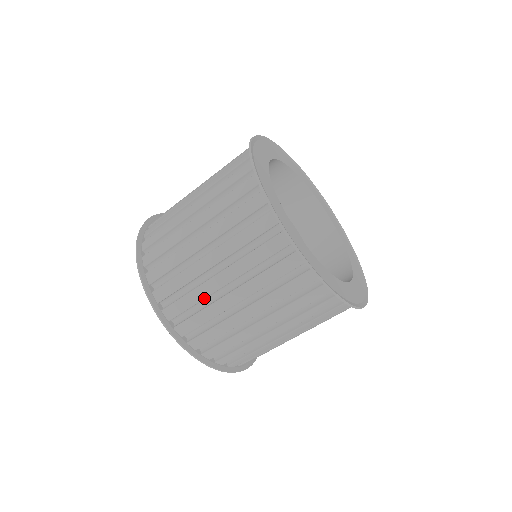
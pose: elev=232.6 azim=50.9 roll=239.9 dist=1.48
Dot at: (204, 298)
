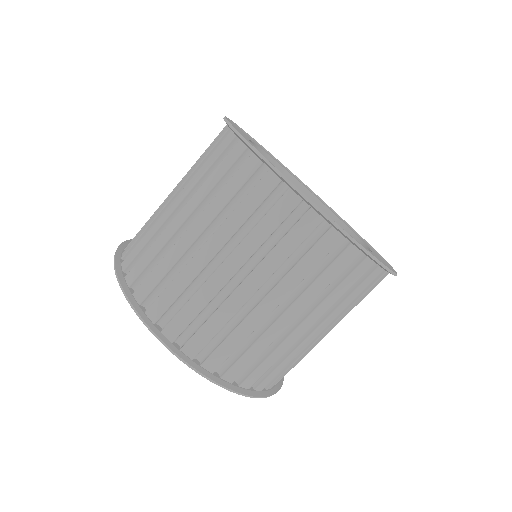
Dot at: occluded
